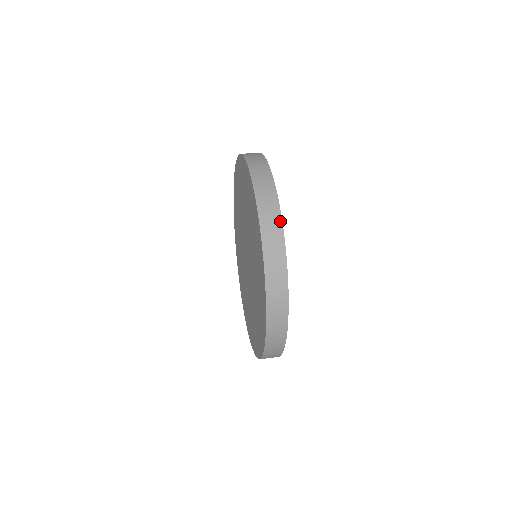
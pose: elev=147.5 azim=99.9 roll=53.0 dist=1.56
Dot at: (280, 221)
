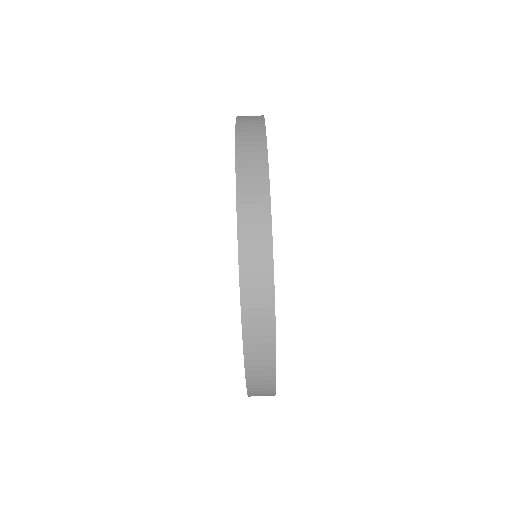
Dot at: (273, 332)
